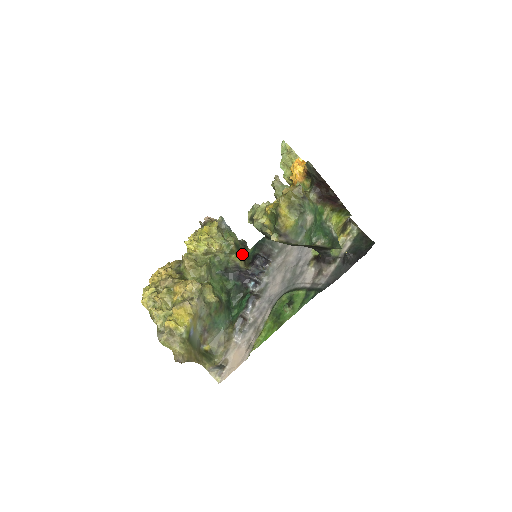
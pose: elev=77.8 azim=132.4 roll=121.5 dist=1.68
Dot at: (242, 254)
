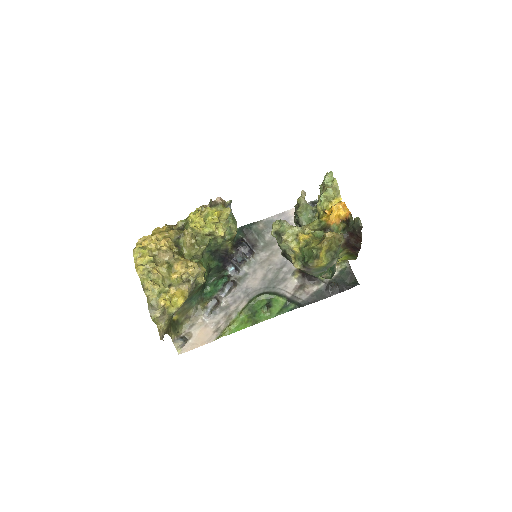
Dot at: occluded
